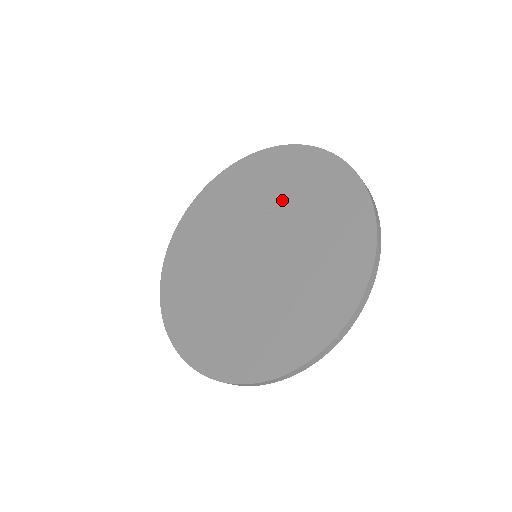
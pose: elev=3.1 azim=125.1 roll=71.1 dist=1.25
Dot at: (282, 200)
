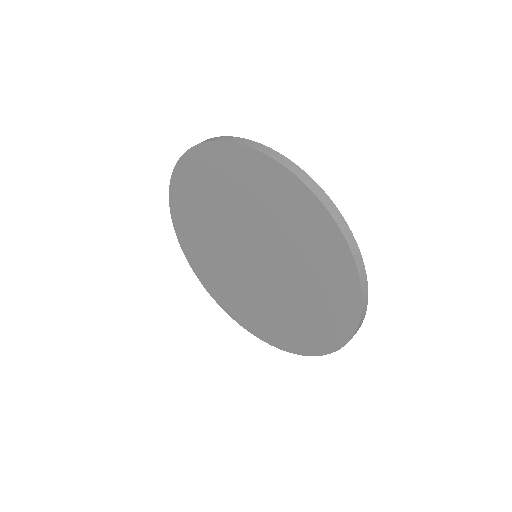
Dot at: (272, 224)
